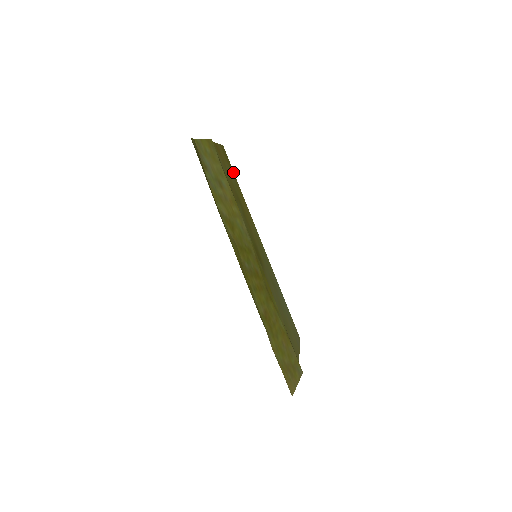
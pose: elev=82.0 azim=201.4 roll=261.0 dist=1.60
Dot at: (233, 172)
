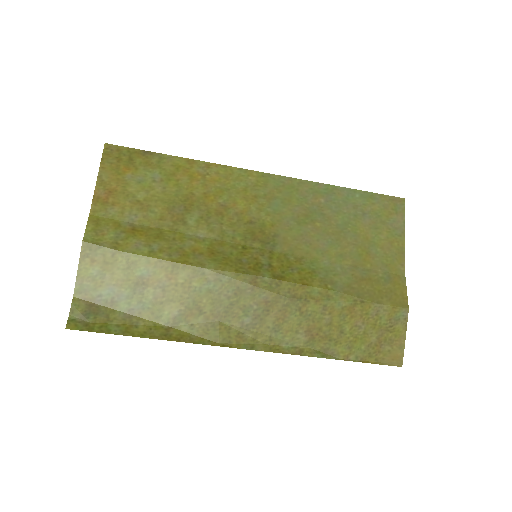
Dot at: (147, 154)
